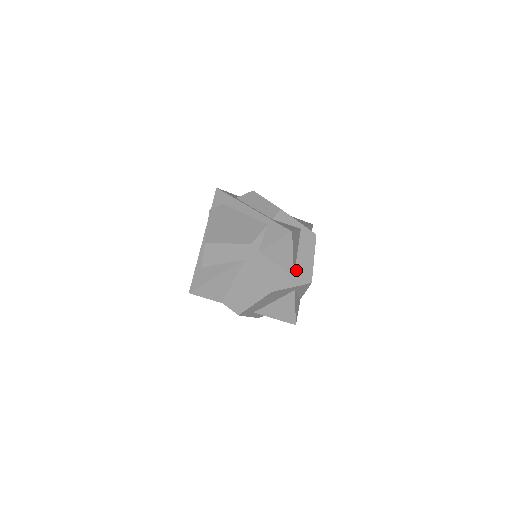
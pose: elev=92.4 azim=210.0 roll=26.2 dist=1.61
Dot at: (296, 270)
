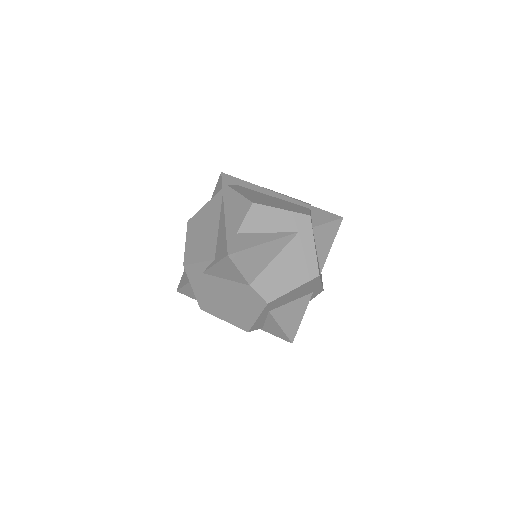
Dot at: occluded
